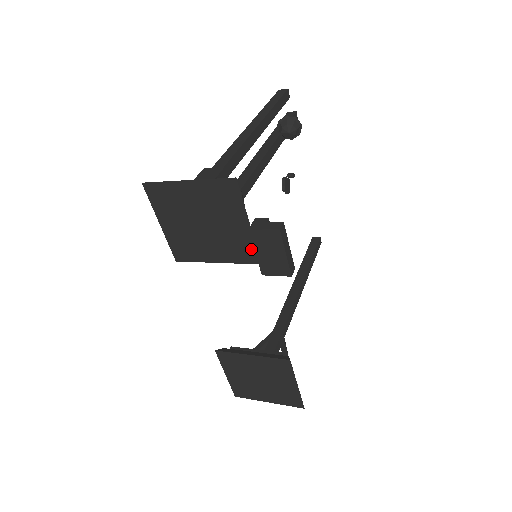
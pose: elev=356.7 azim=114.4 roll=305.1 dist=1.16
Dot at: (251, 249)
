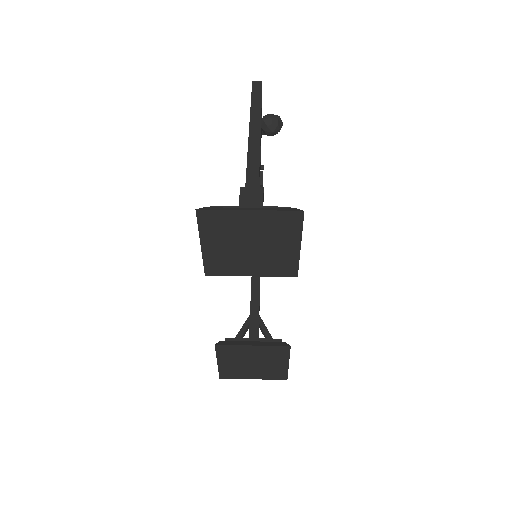
Dot at: (292, 266)
